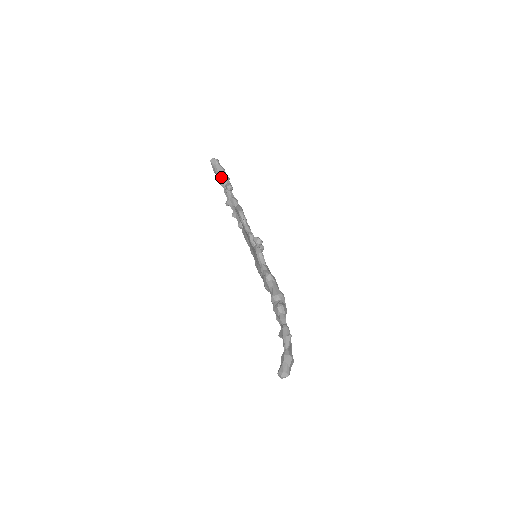
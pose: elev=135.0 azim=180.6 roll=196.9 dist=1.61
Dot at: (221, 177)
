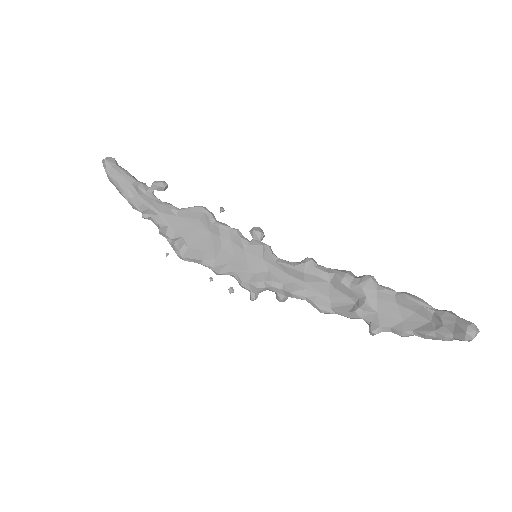
Dot at: (132, 179)
